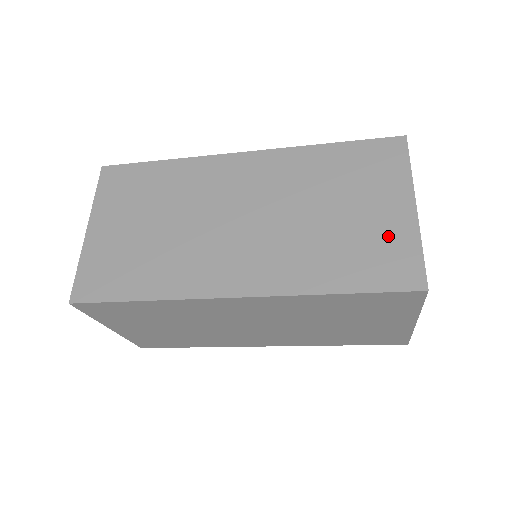
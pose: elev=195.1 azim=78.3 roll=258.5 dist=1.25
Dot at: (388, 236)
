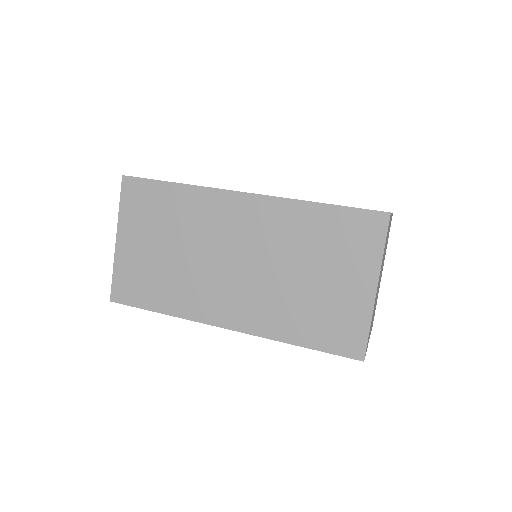
Dot at: (347, 310)
